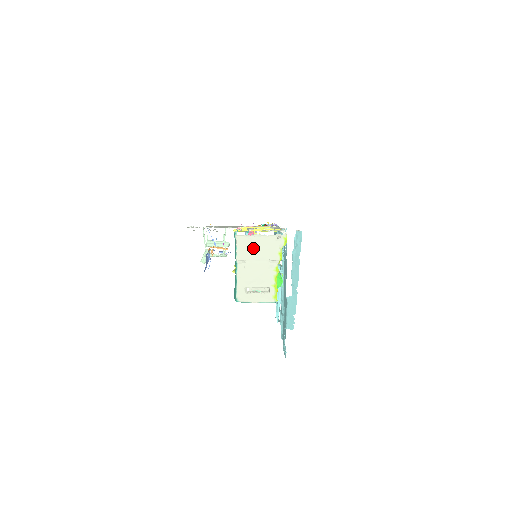
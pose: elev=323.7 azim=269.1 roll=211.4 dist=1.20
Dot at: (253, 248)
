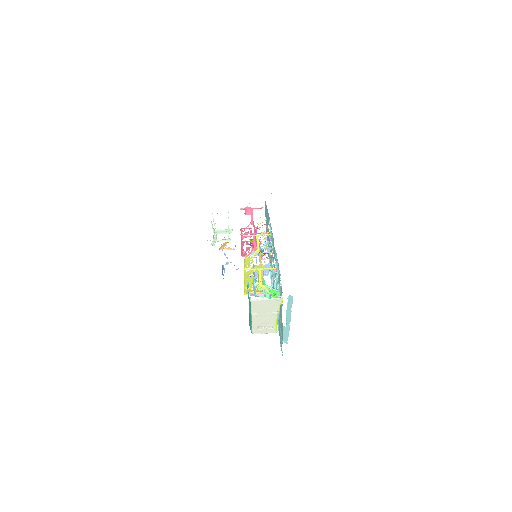
Dot at: (262, 306)
